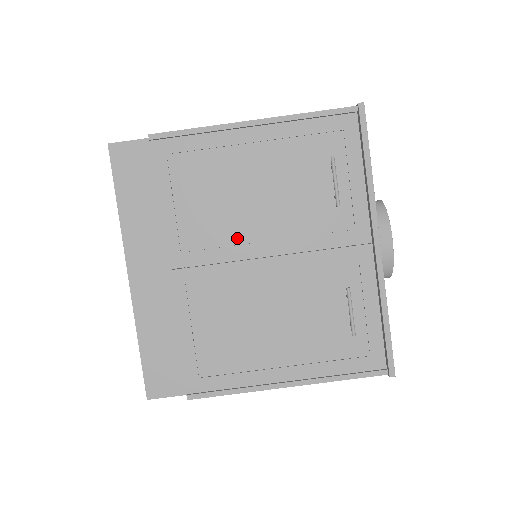
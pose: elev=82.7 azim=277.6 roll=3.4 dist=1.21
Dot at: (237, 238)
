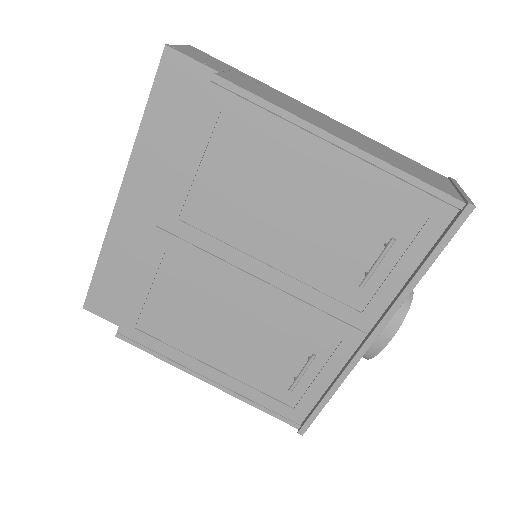
Dot at: (242, 243)
